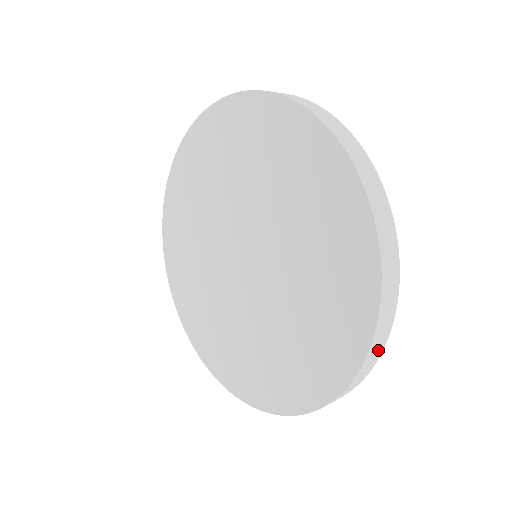
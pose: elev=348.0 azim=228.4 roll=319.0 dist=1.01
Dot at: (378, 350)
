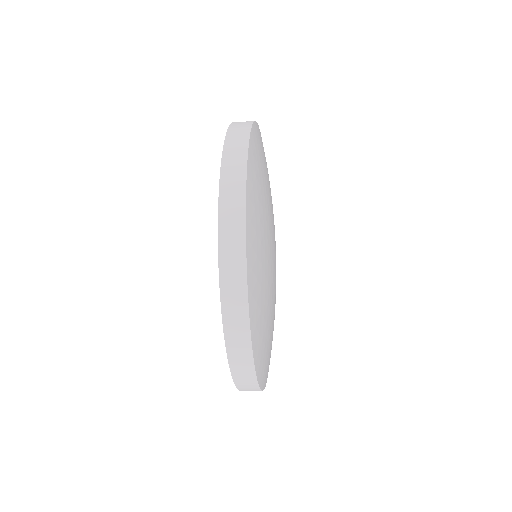
Dot at: (245, 362)
